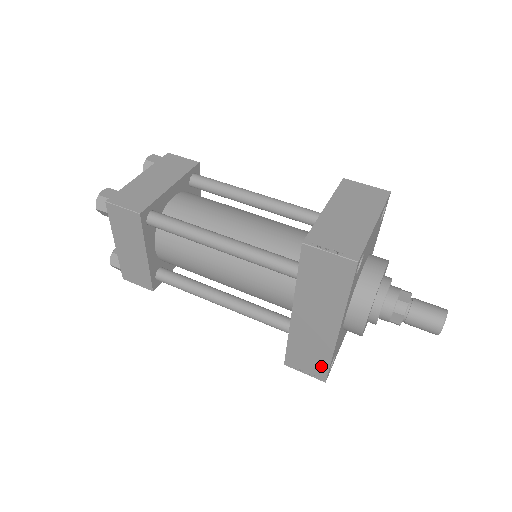
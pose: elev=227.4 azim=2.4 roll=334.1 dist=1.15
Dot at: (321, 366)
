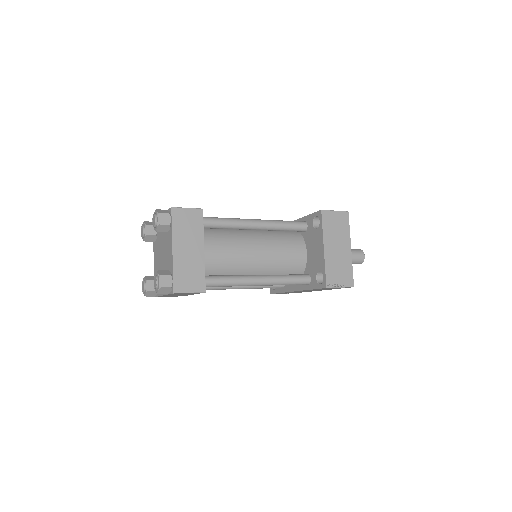
Dot at: occluded
